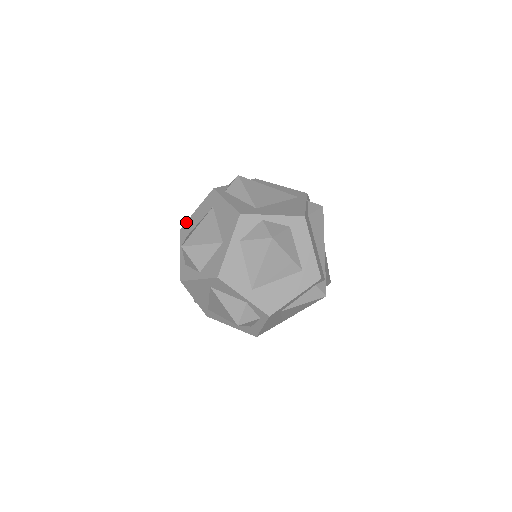
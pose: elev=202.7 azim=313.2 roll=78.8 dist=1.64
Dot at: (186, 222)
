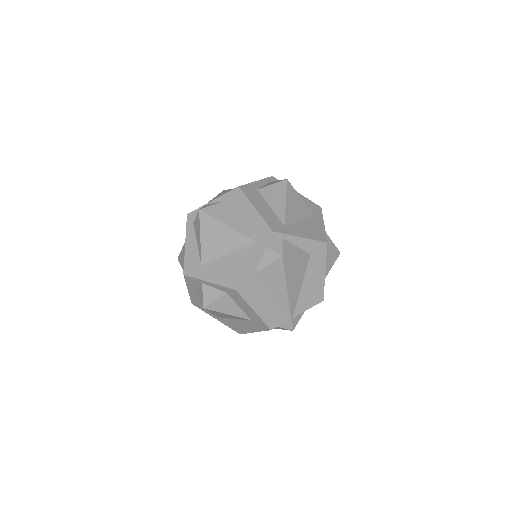
Dot at: occluded
